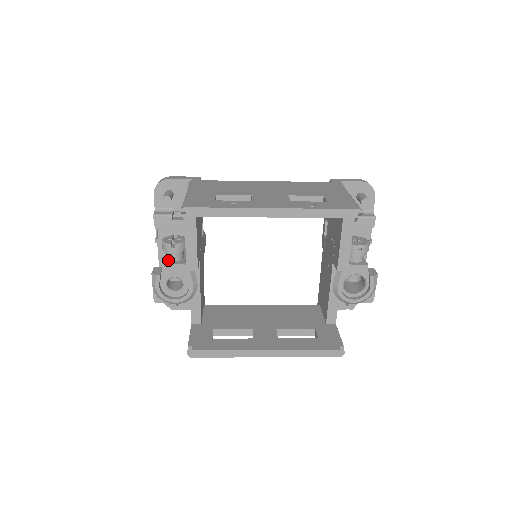
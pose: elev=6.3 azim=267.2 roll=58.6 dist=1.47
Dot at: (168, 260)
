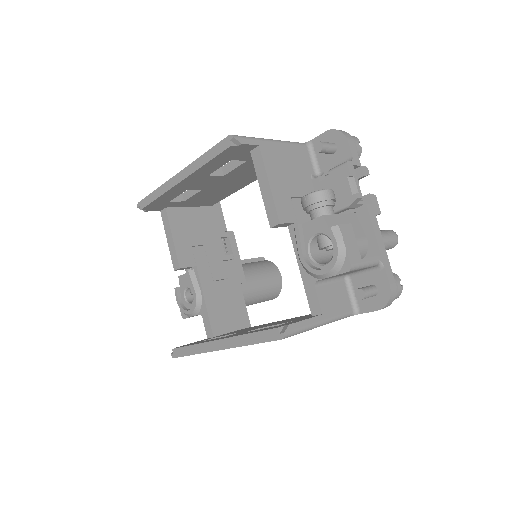
Dot at: occluded
